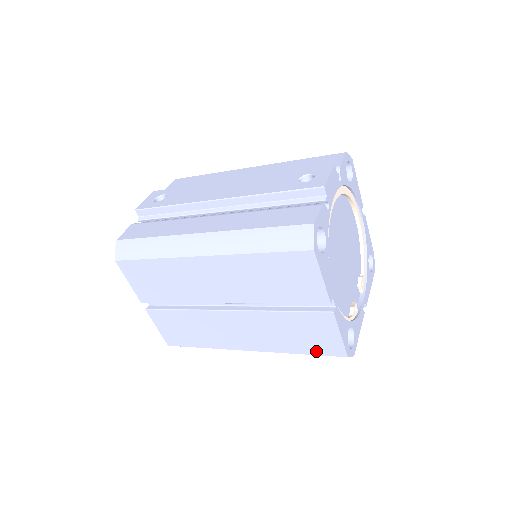
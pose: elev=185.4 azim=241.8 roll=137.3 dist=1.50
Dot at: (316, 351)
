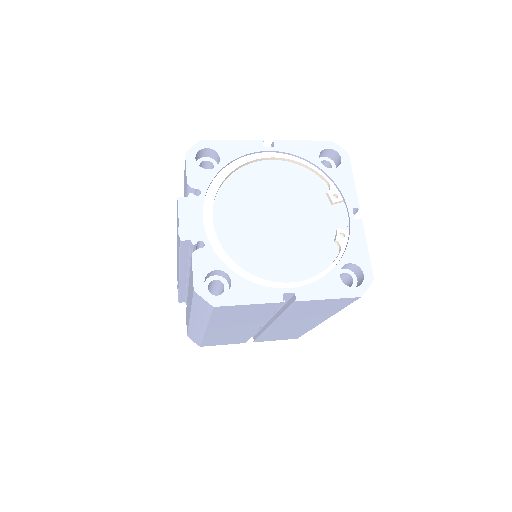
Dot at: (342, 306)
